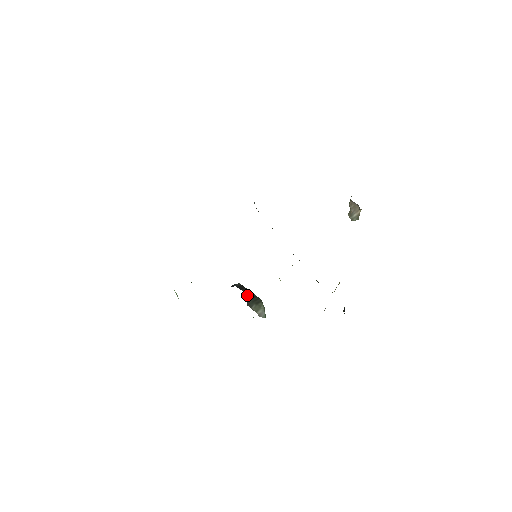
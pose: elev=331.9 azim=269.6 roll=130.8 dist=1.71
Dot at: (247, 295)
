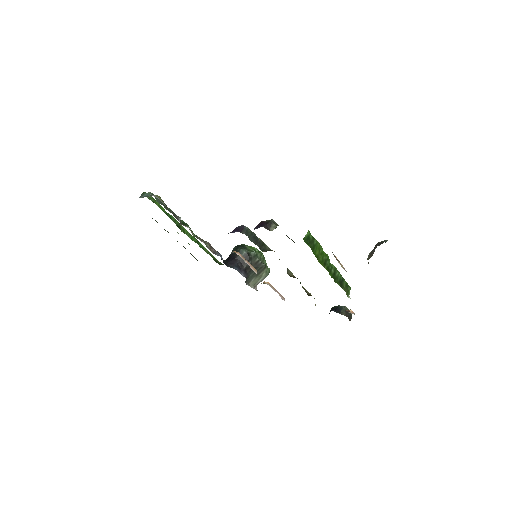
Dot at: (248, 270)
